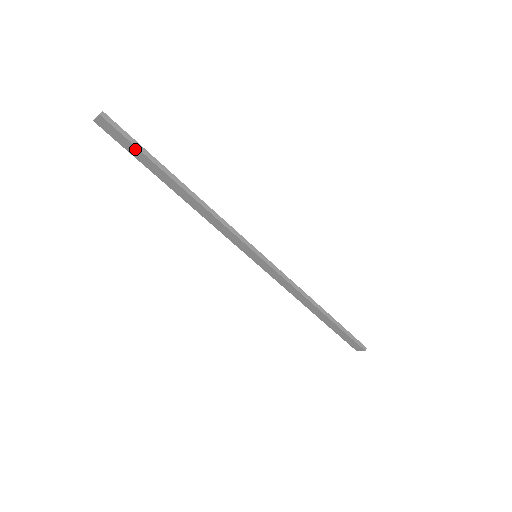
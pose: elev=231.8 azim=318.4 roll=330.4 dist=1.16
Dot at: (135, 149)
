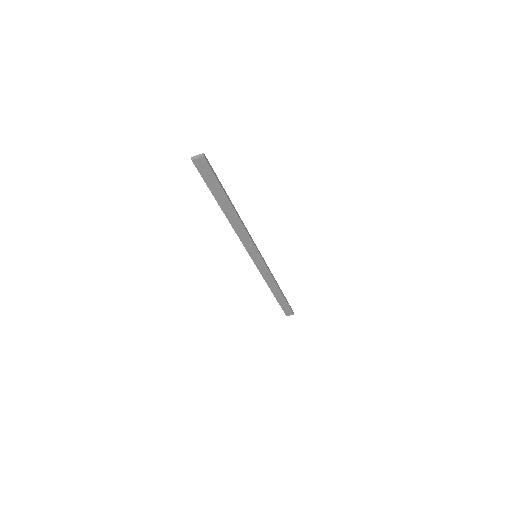
Dot at: (215, 182)
